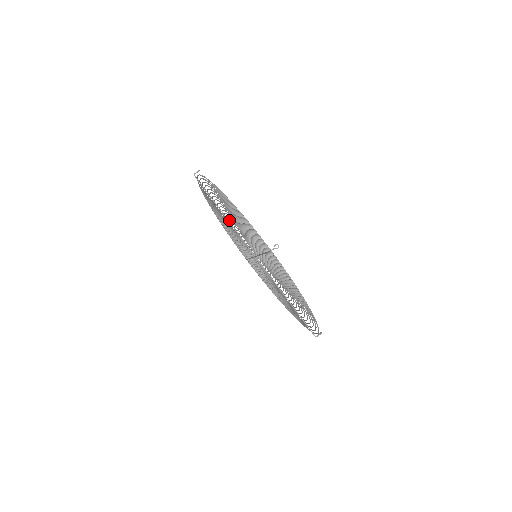
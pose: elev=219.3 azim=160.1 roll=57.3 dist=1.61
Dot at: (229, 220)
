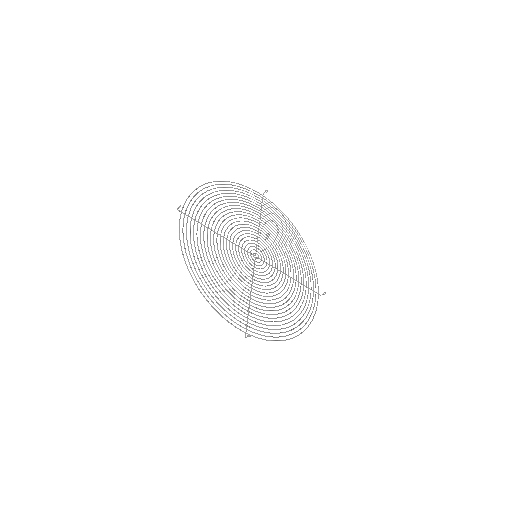
Dot at: (223, 240)
